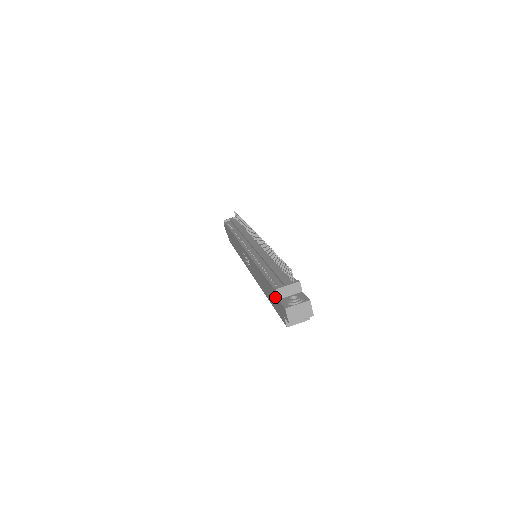
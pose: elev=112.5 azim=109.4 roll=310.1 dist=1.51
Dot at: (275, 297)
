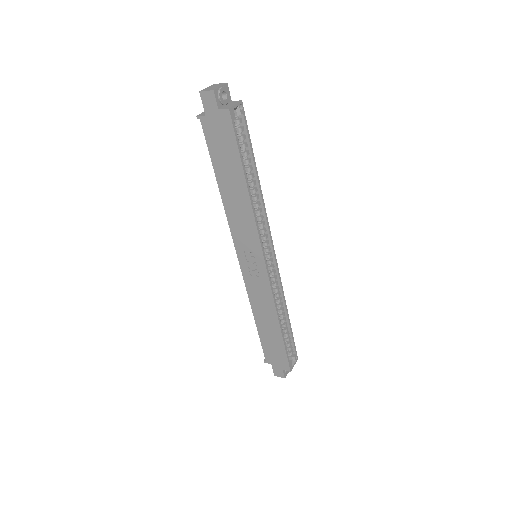
Dot at: (212, 131)
